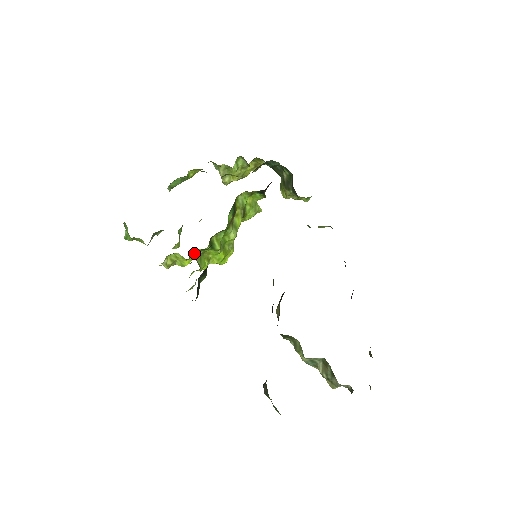
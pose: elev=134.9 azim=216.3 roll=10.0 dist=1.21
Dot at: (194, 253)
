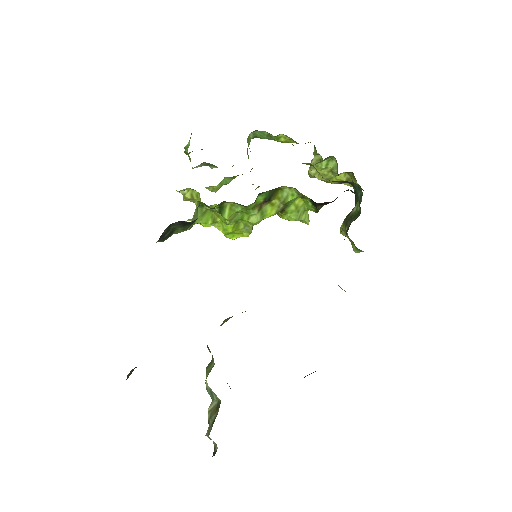
Dot at: (197, 201)
